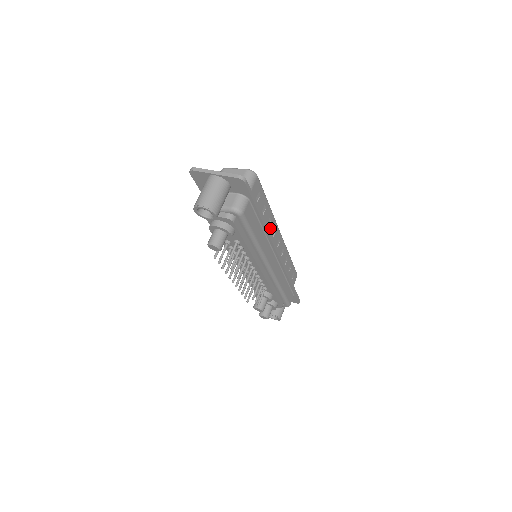
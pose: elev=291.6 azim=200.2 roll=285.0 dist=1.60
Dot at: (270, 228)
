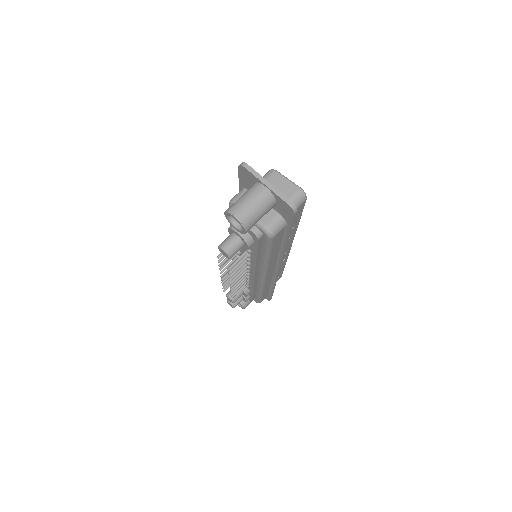
Dot at: occluded
